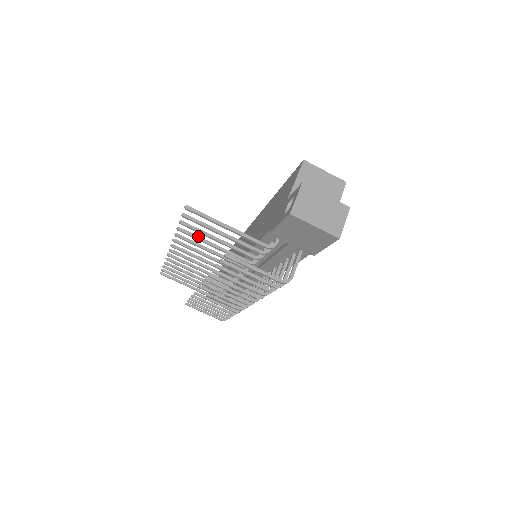
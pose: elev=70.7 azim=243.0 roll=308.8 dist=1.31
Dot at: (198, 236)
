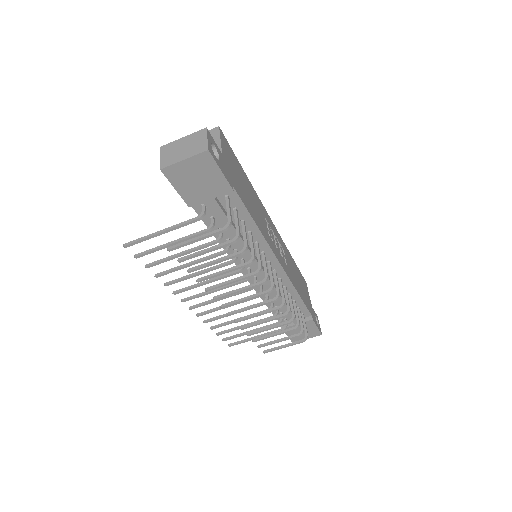
Dot at: (172, 268)
